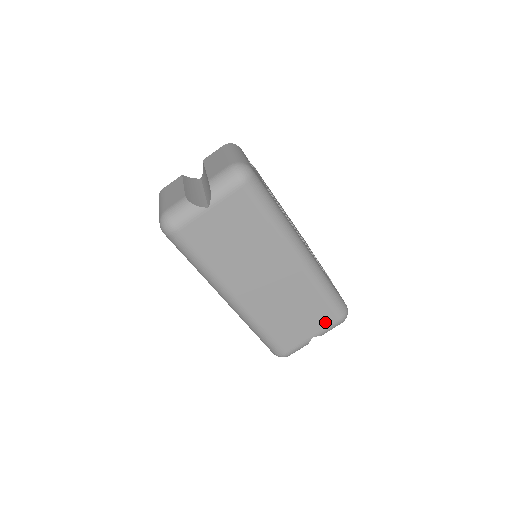
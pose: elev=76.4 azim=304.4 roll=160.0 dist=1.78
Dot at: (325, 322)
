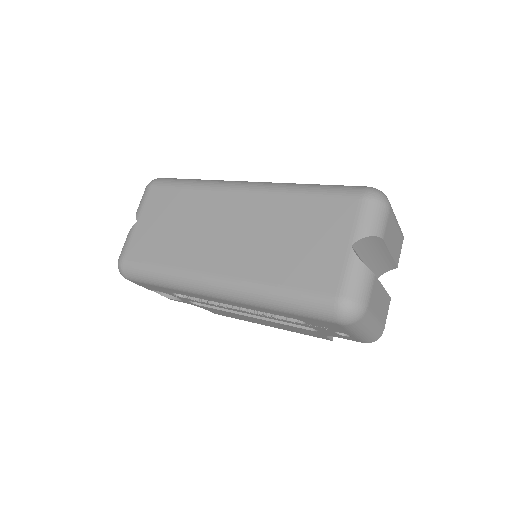
Dot at: (345, 216)
